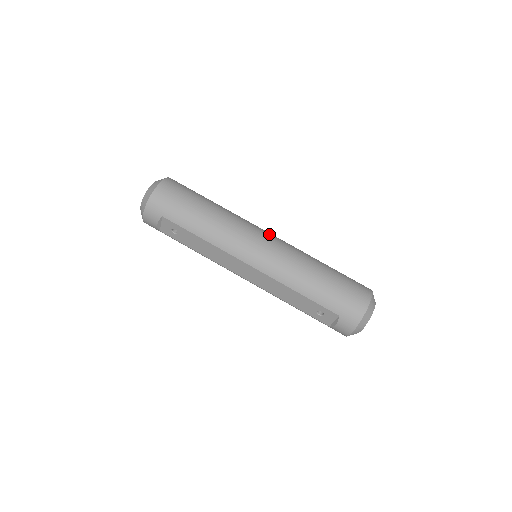
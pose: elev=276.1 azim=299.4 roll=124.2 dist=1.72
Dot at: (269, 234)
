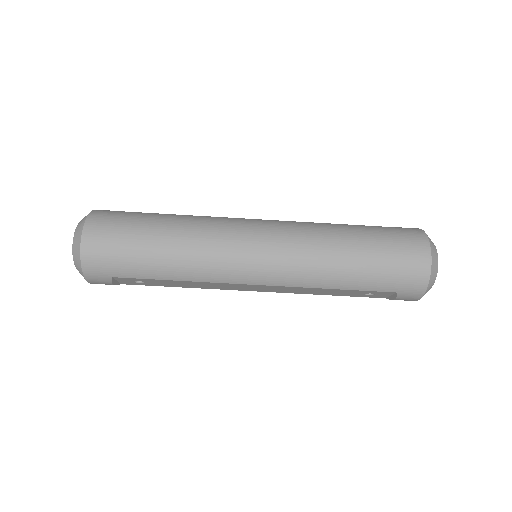
Dot at: (260, 228)
